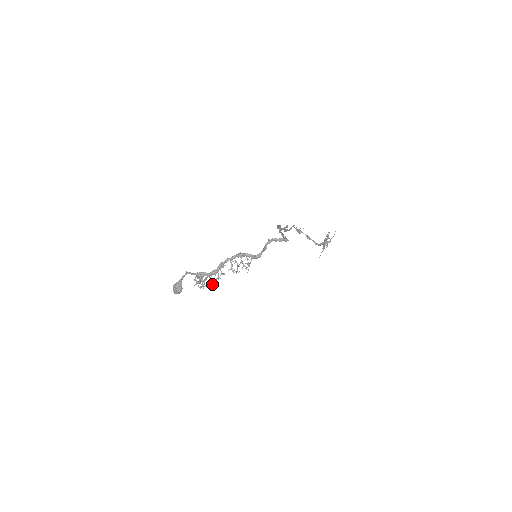
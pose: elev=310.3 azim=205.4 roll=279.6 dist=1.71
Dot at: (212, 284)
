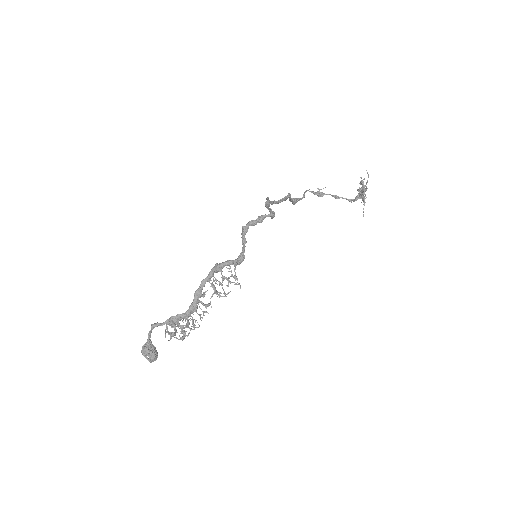
Dot at: (198, 327)
